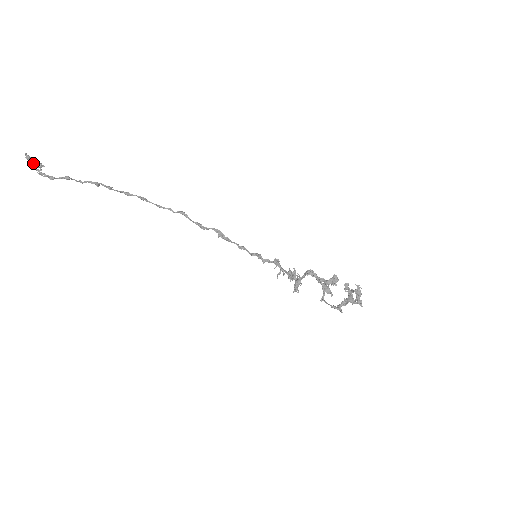
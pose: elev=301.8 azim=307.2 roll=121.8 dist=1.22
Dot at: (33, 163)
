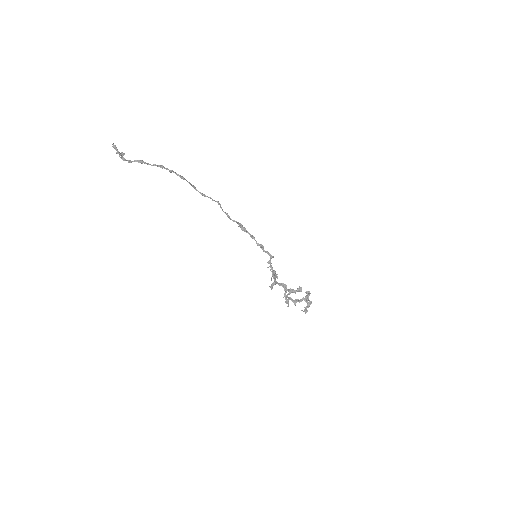
Dot at: (117, 152)
